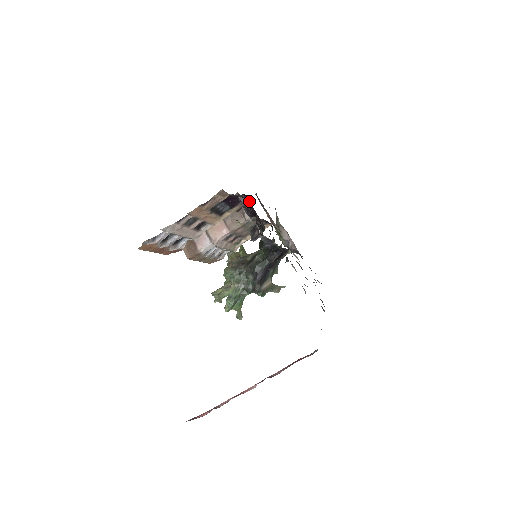
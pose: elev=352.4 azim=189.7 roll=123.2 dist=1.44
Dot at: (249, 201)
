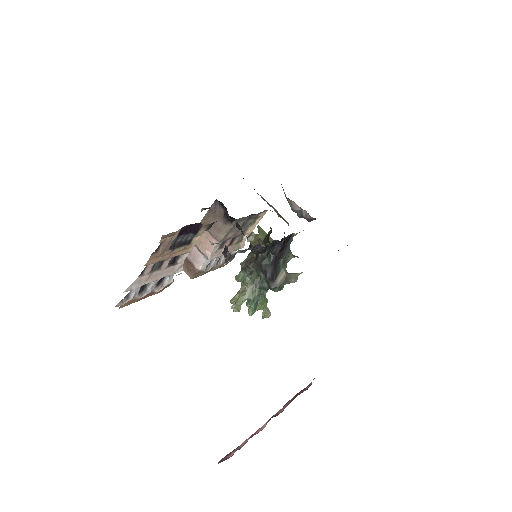
Dot at: (224, 206)
